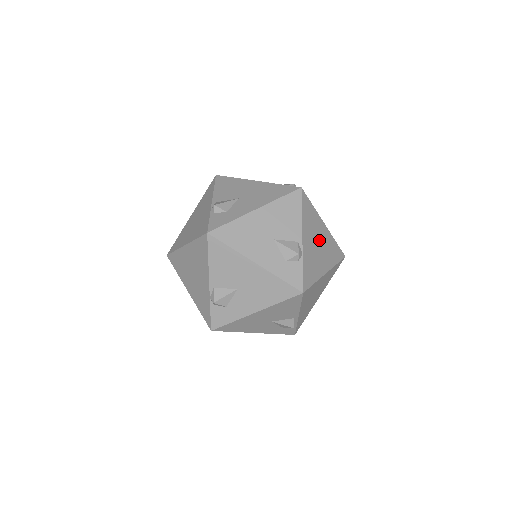
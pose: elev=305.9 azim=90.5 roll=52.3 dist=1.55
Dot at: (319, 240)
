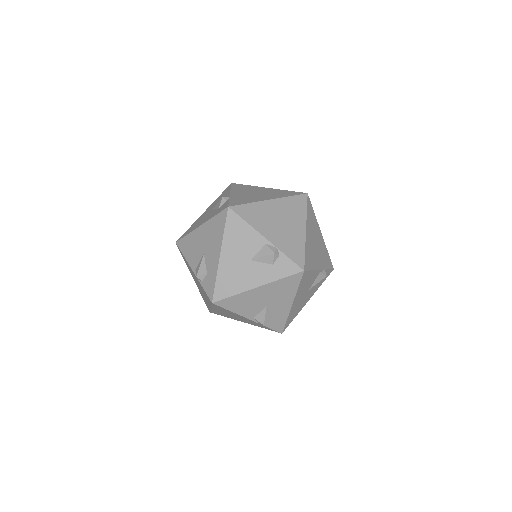
Dot at: (314, 242)
